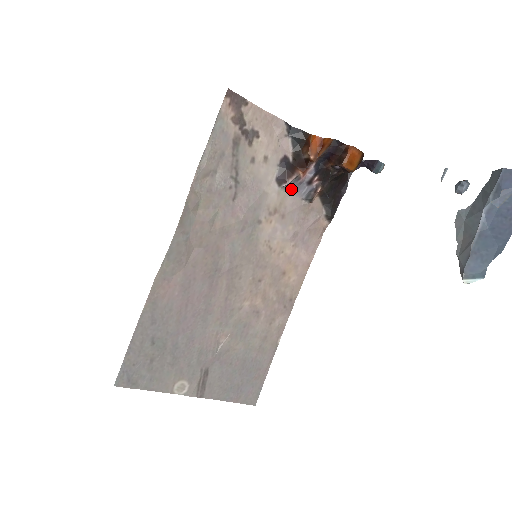
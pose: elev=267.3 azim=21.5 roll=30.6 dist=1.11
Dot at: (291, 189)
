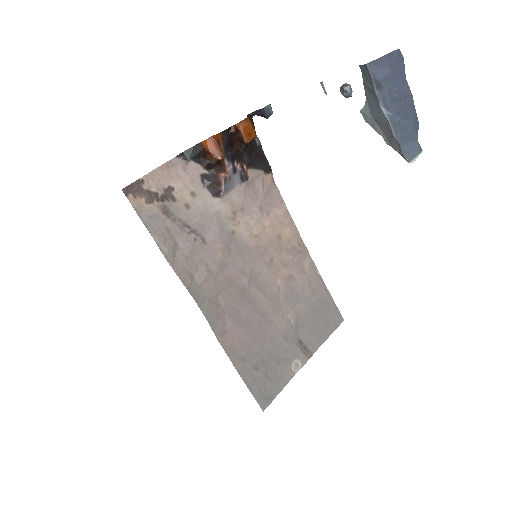
Dot at: (228, 189)
